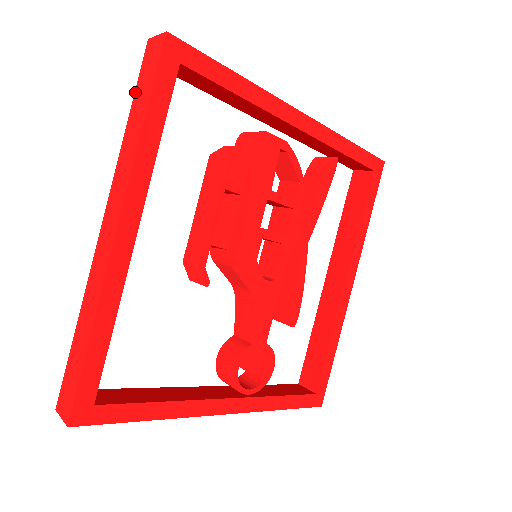
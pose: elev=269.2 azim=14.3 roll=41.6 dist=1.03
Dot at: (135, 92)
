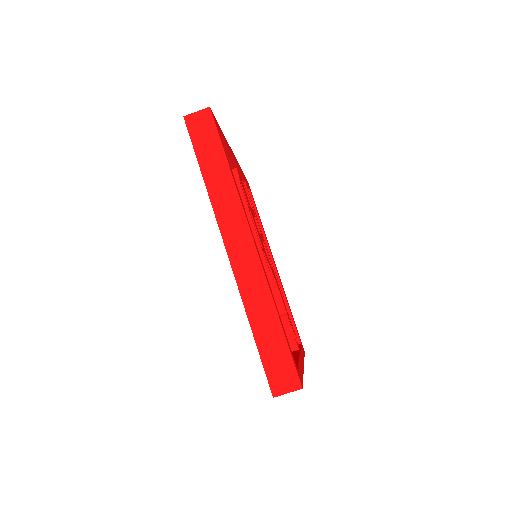
Dot at: (196, 153)
